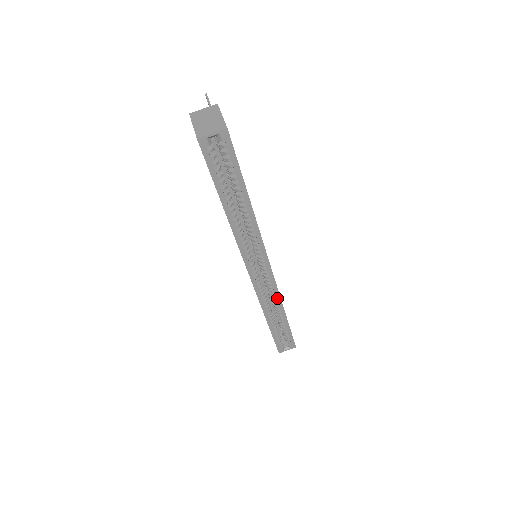
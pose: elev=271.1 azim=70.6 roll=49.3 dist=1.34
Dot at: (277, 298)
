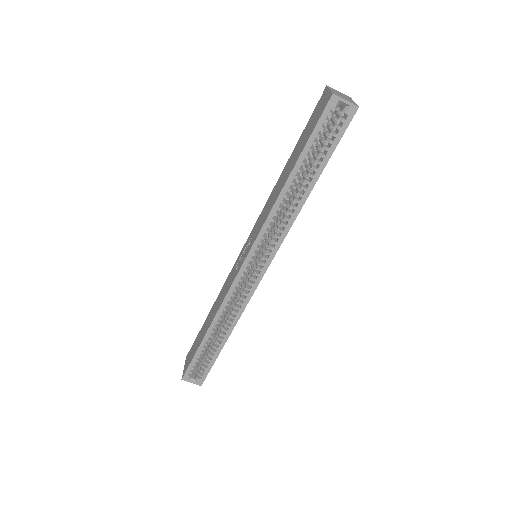
Dot at: (240, 310)
